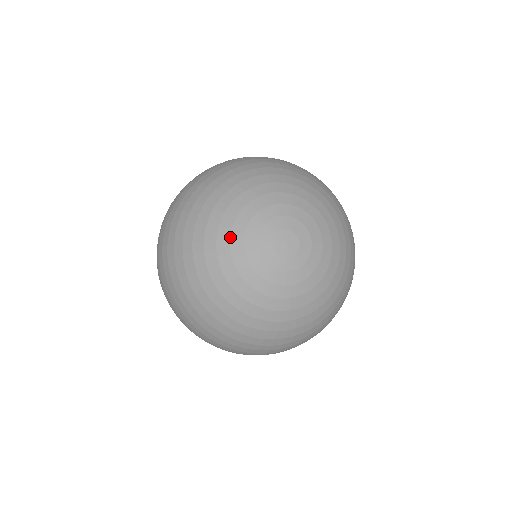
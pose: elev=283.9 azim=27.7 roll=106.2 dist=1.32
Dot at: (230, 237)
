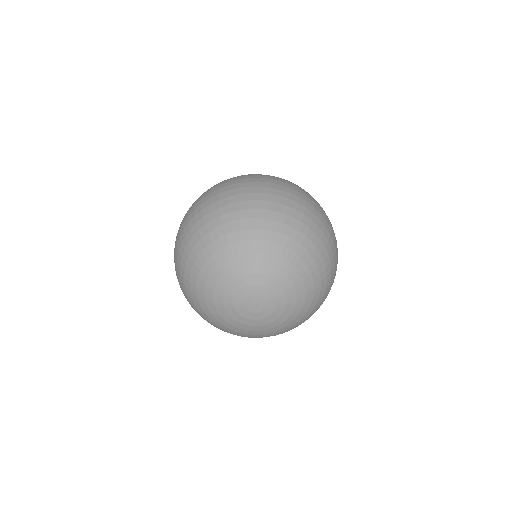
Dot at: (230, 269)
